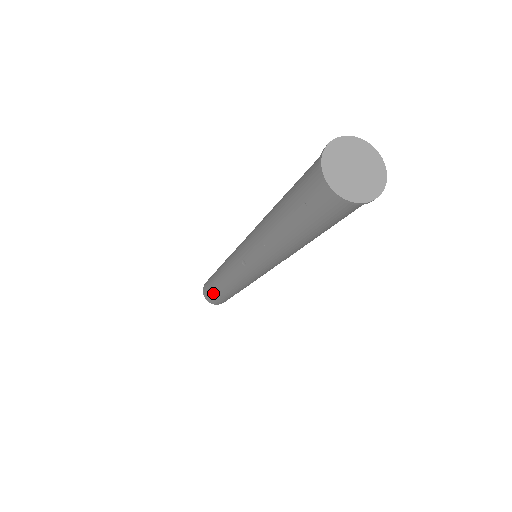
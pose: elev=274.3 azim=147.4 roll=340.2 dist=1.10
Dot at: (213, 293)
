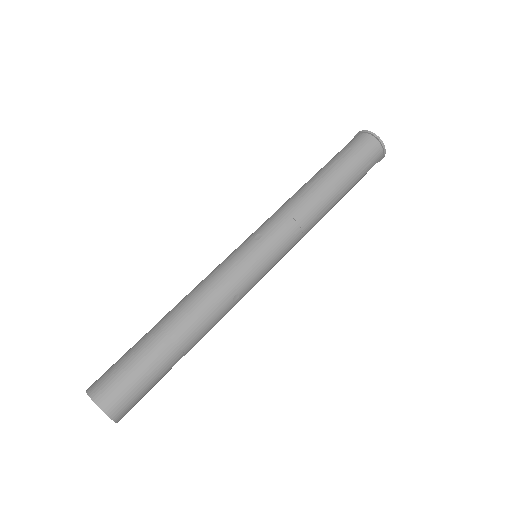
Dot at: (139, 353)
